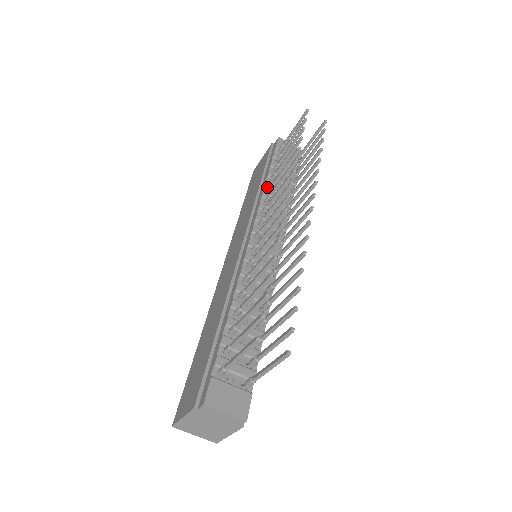
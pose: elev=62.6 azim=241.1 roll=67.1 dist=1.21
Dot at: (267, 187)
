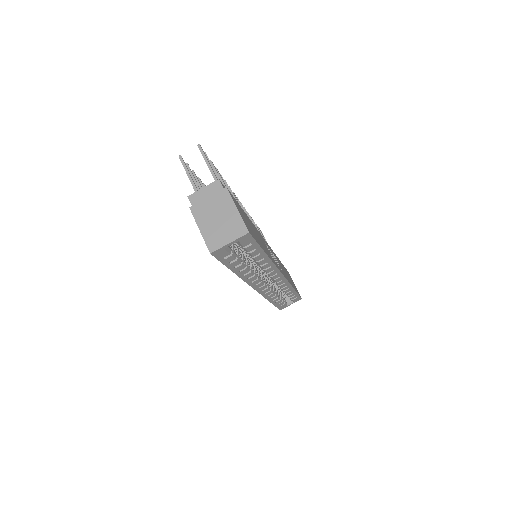
Dot at: occluded
